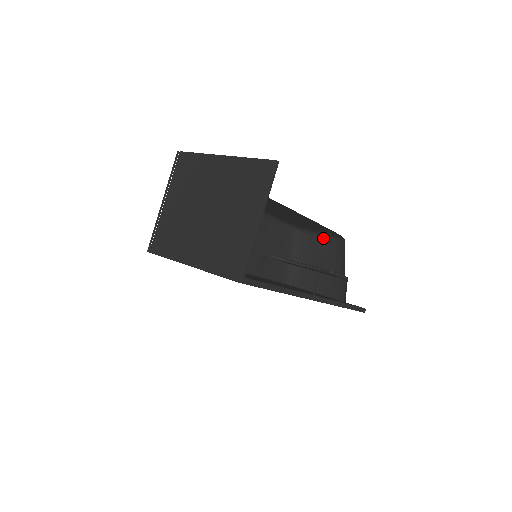
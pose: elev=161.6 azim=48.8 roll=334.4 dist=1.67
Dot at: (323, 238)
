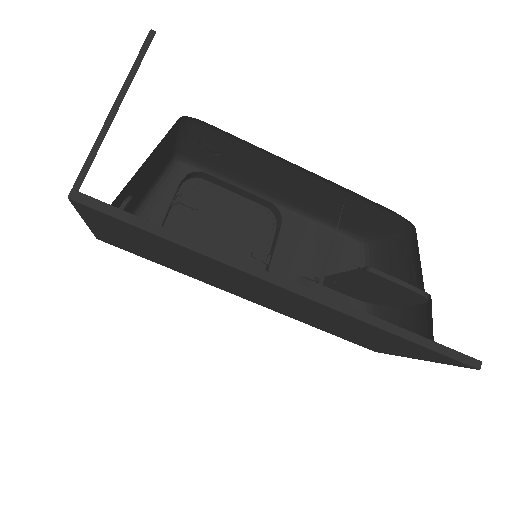
Dot at: (397, 242)
